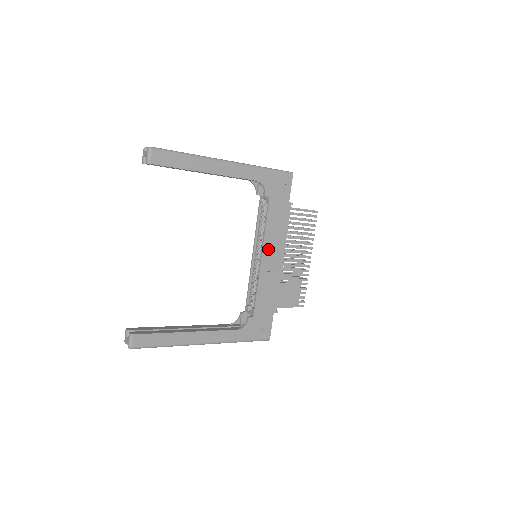
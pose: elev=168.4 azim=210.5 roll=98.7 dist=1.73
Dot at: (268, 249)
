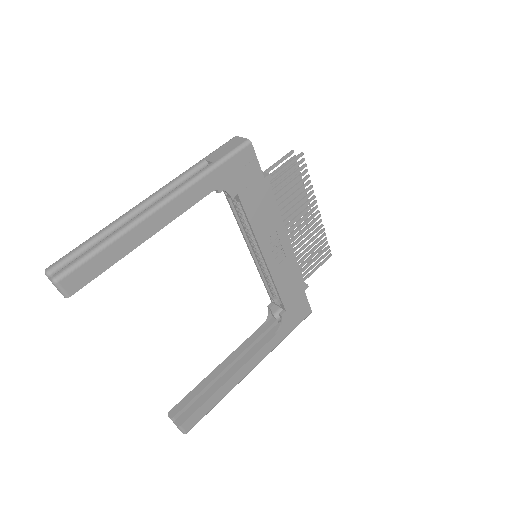
Dot at: (267, 245)
